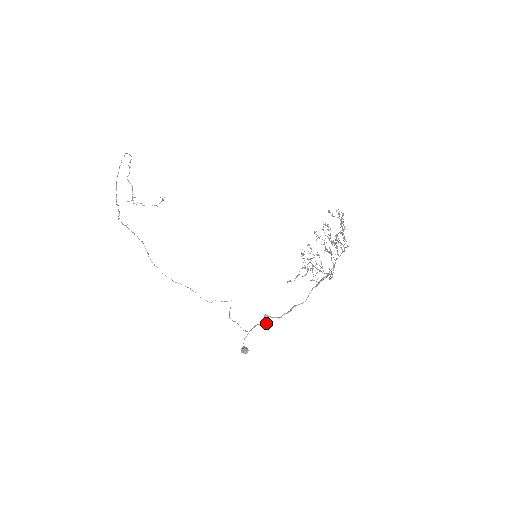
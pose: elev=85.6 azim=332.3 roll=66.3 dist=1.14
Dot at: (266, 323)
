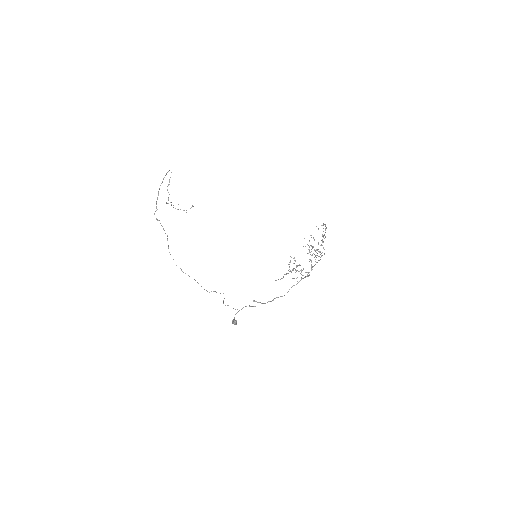
Dot at: (254, 306)
